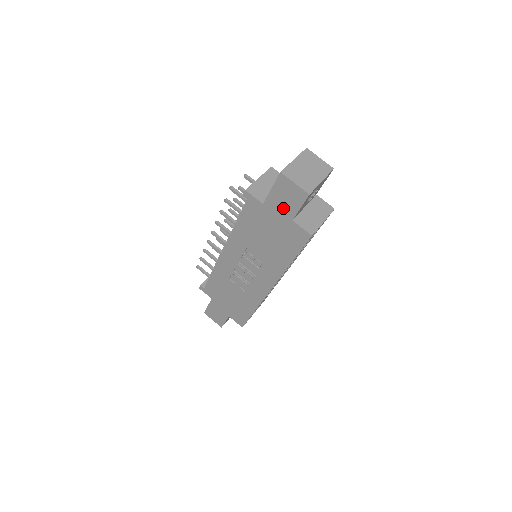
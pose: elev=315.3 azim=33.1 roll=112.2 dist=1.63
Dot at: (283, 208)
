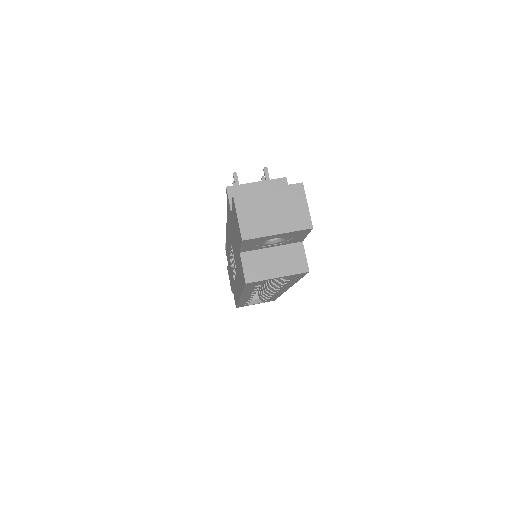
Dot at: (236, 233)
